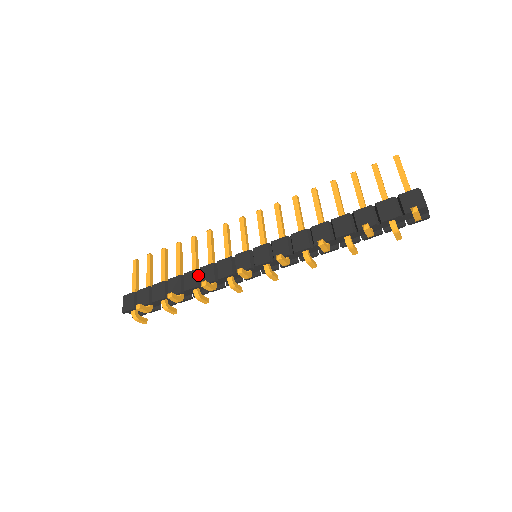
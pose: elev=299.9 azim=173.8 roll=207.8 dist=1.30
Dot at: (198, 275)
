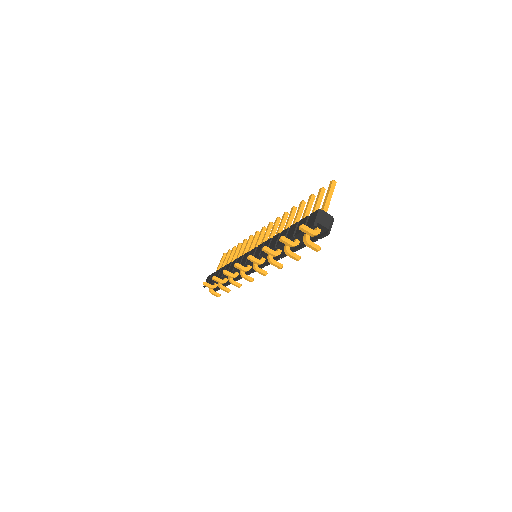
Dot at: occluded
